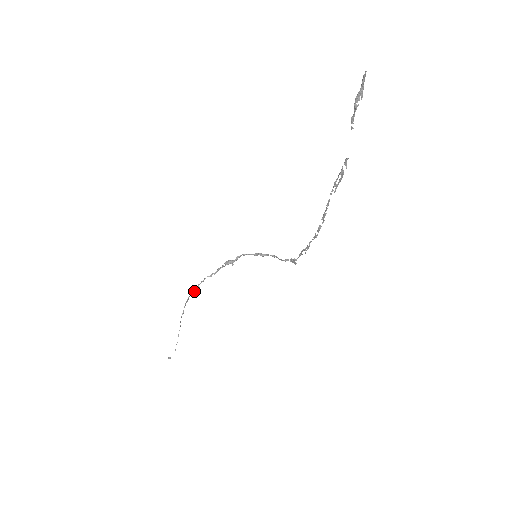
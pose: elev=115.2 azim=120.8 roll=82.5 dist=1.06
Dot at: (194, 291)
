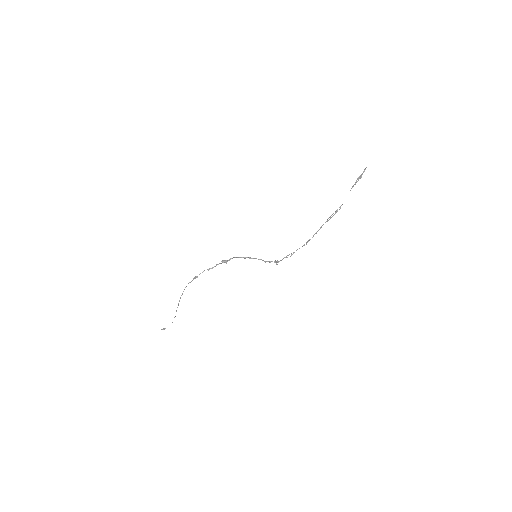
Dot at: (193, 279)
